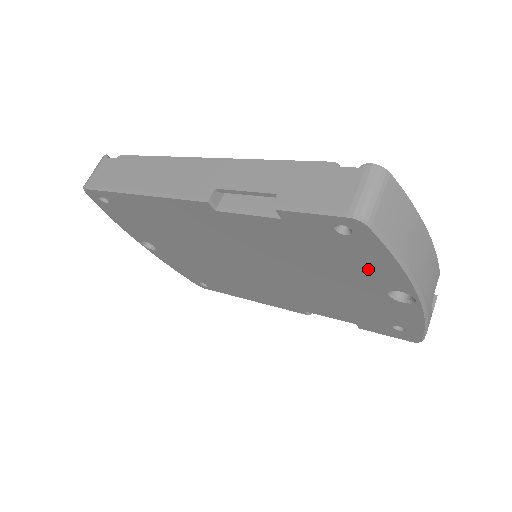
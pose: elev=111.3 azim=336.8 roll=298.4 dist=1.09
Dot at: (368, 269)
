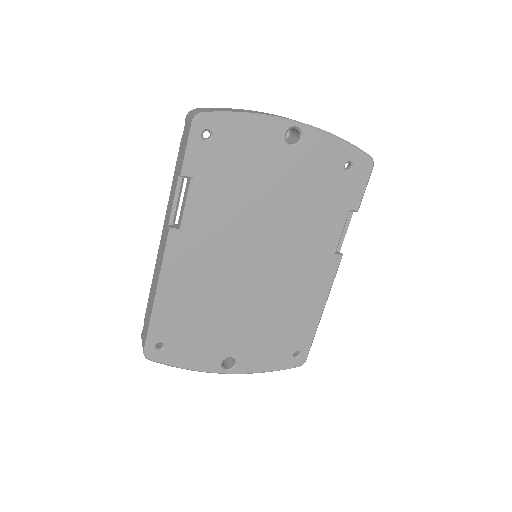
Dot at: (256, 144)
